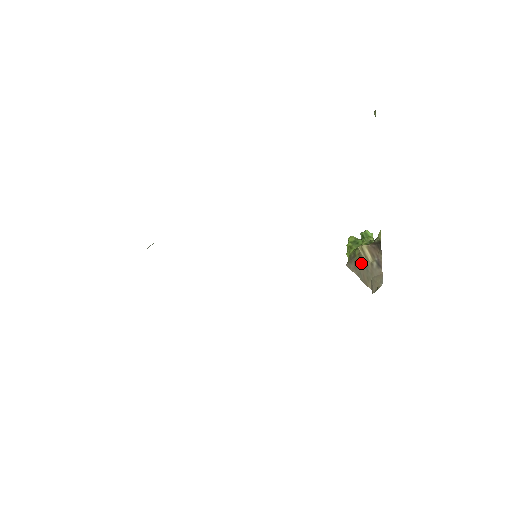
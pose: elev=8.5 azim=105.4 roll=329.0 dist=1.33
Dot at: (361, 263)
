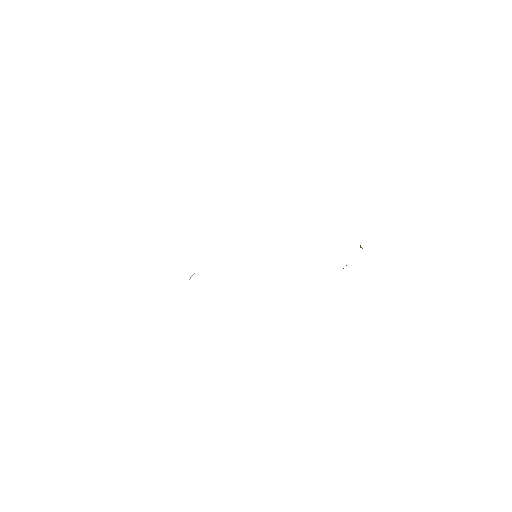
Dot at: occluded
